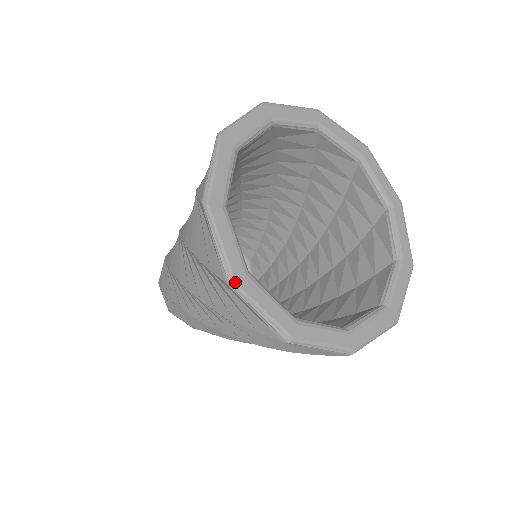
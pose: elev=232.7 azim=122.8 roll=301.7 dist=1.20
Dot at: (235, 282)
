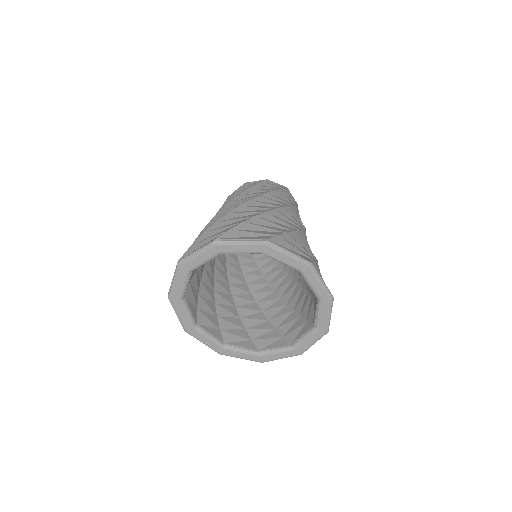
Dot at: (220, 354)
